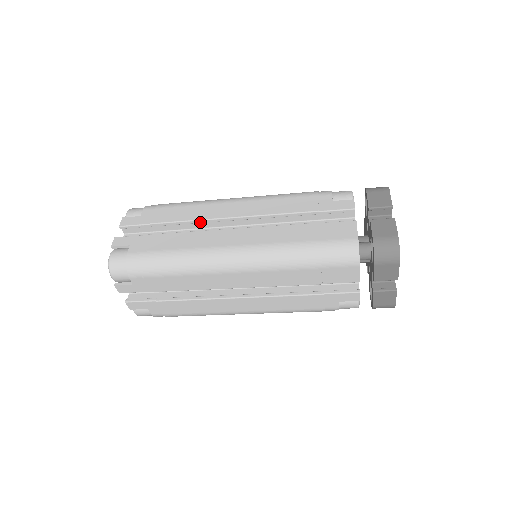
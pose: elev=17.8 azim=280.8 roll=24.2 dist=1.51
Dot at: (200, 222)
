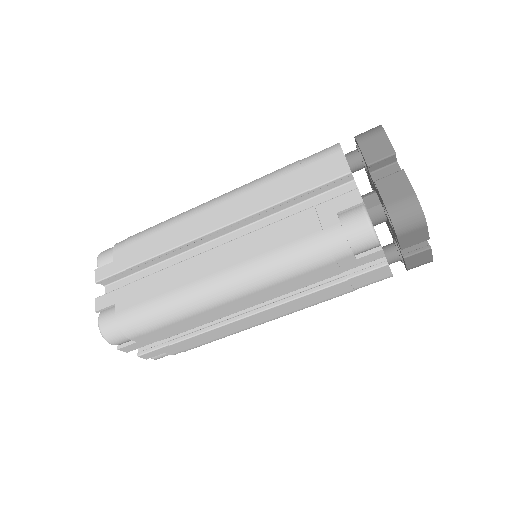
Dot at: occluded
